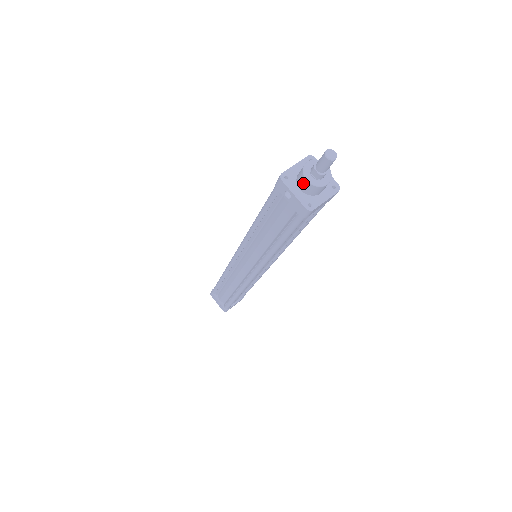
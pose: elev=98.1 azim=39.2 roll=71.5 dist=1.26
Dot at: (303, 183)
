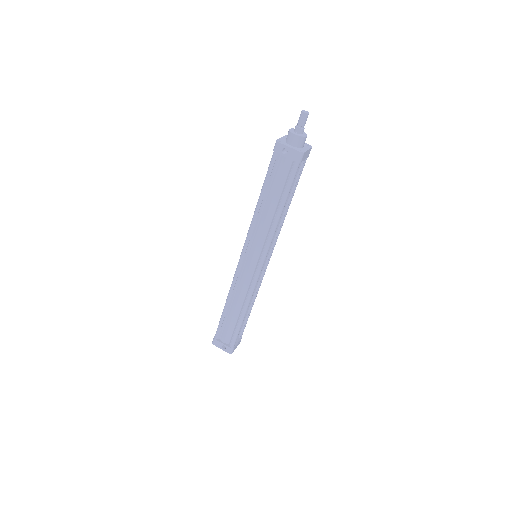
Dot at: (293, 138)
